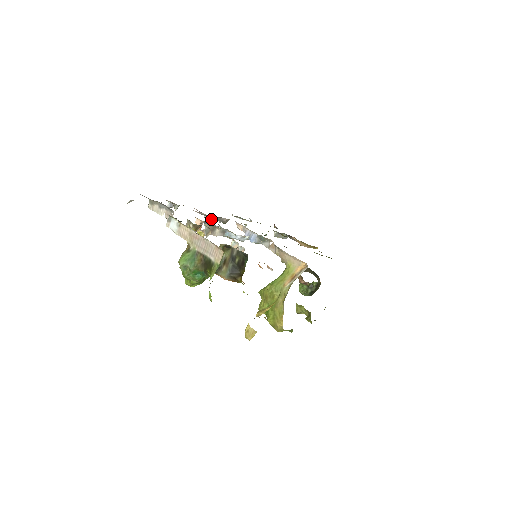
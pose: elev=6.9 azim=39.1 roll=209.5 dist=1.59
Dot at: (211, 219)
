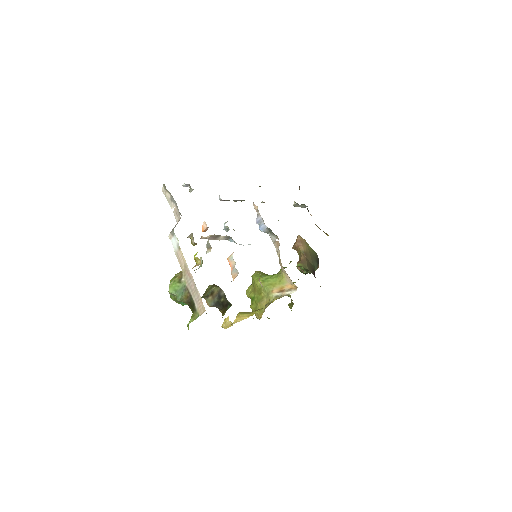
Dot at: (226, 200)
